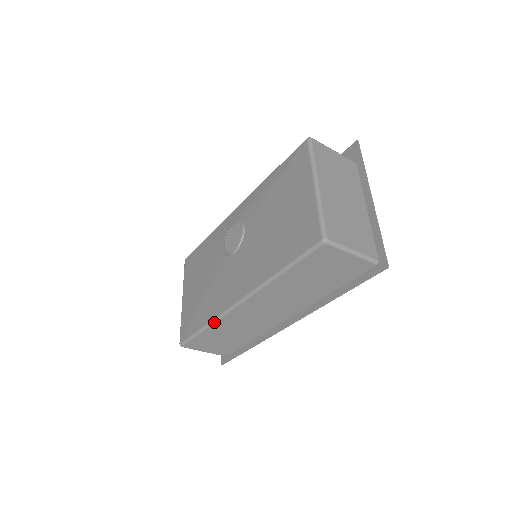
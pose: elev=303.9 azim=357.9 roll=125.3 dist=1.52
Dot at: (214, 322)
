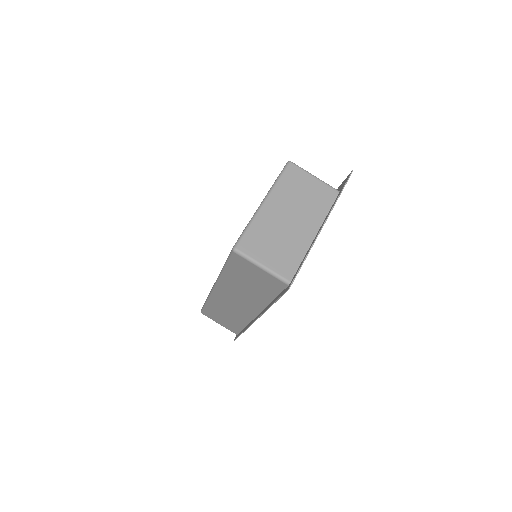
Dot at: (208, 299)
